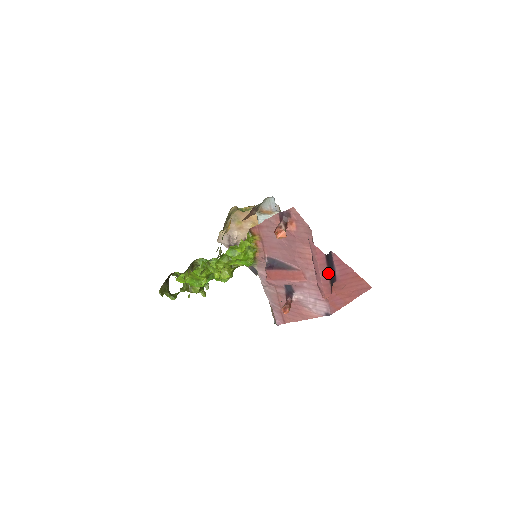
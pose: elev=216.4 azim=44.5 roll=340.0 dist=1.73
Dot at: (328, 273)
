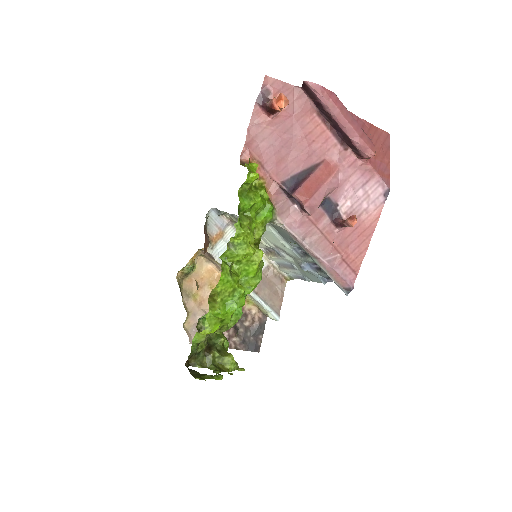
Dot at: (353, 119)
